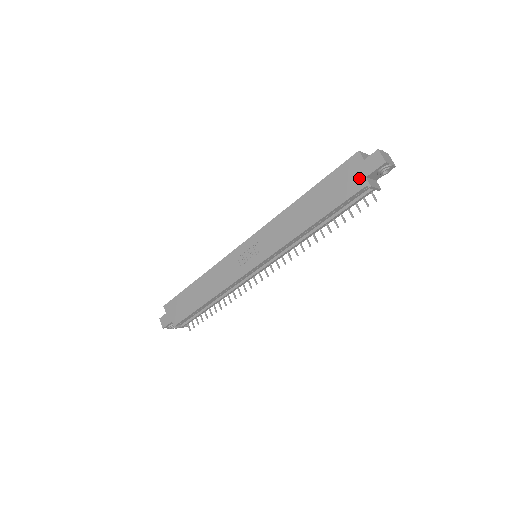
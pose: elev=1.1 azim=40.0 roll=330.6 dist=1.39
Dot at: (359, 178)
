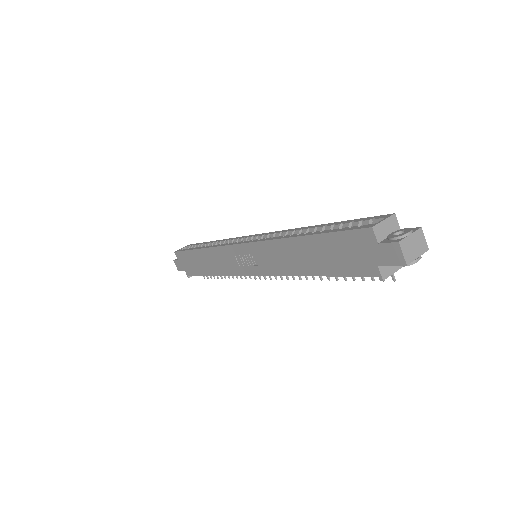
Dot at: (369, 262)
